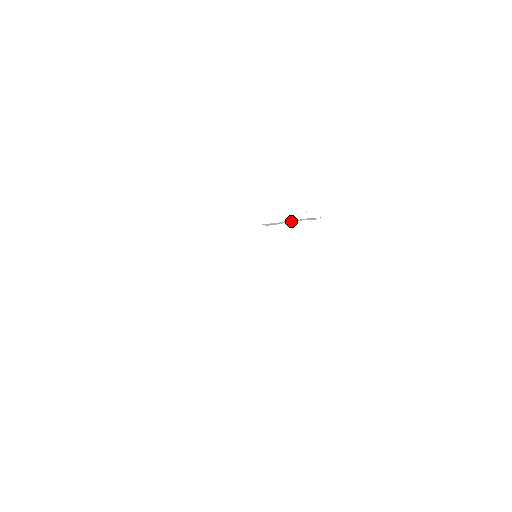
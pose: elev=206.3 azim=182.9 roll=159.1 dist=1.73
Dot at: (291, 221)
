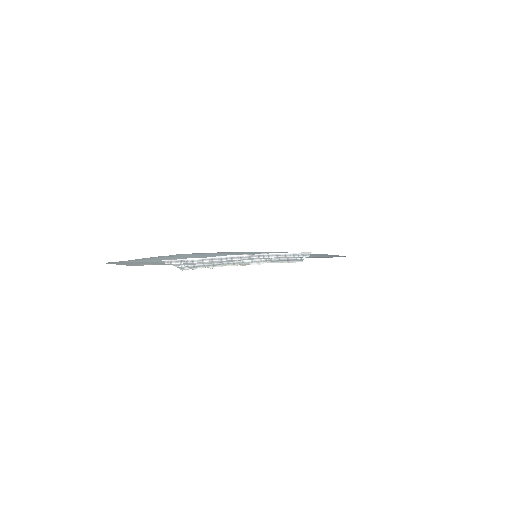
Dot at: (215, 264)
